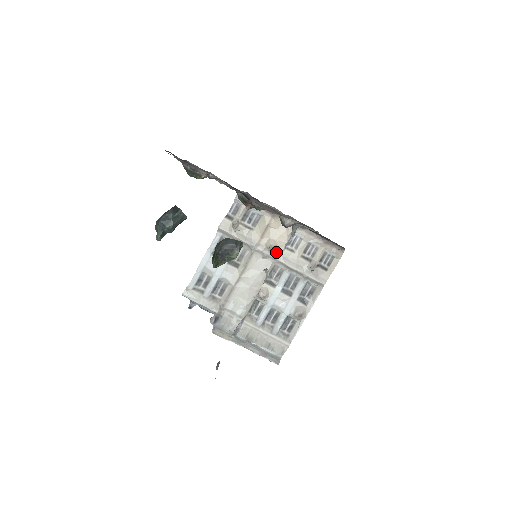
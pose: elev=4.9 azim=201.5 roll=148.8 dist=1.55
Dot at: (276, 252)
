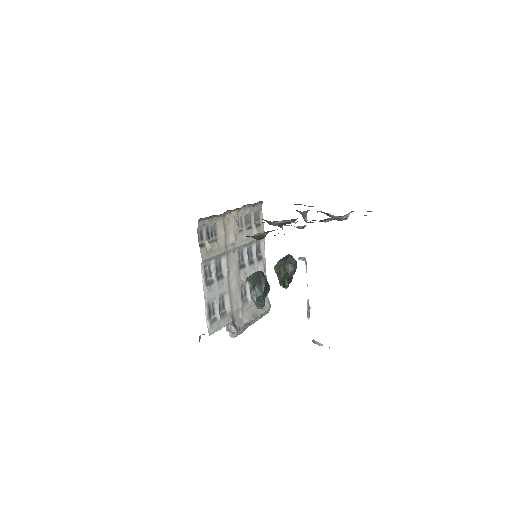
Dot at: (236, 241)
